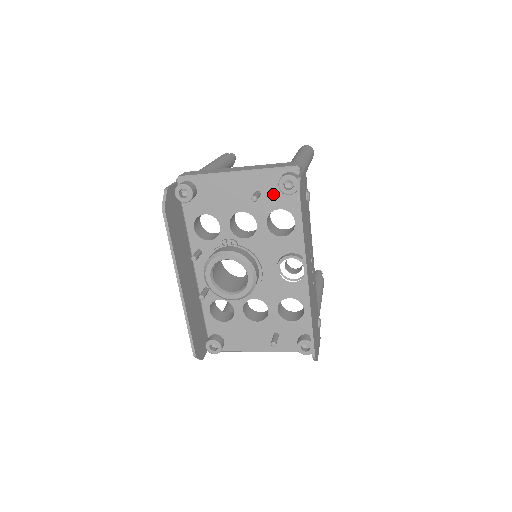
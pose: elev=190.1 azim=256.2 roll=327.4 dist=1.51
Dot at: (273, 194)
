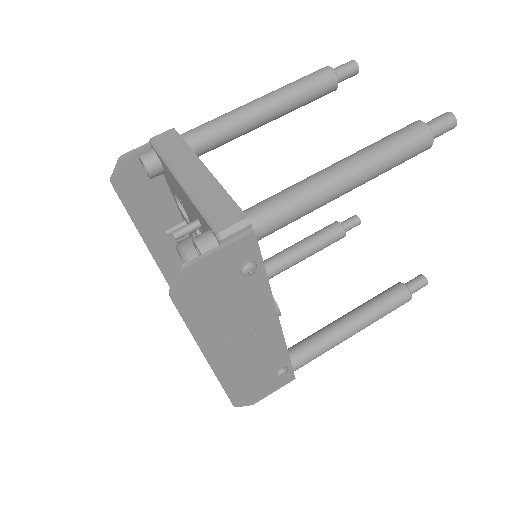
Dot at: occluded
